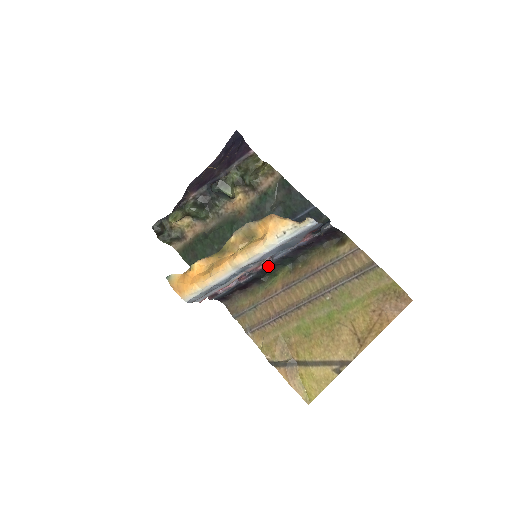
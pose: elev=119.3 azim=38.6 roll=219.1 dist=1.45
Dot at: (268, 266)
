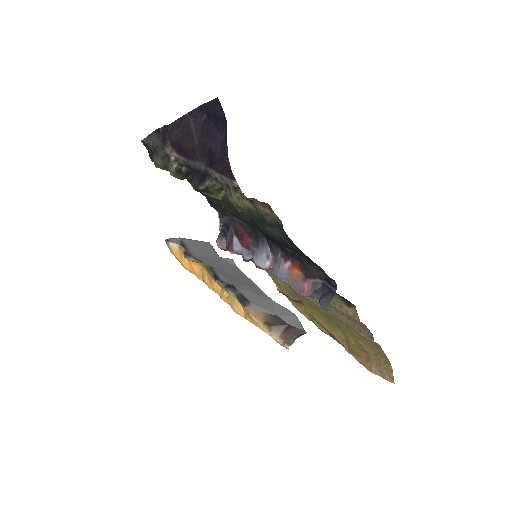
Dot at: occluded
